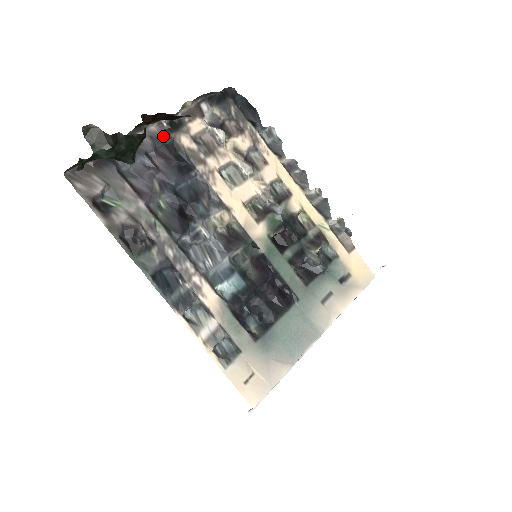
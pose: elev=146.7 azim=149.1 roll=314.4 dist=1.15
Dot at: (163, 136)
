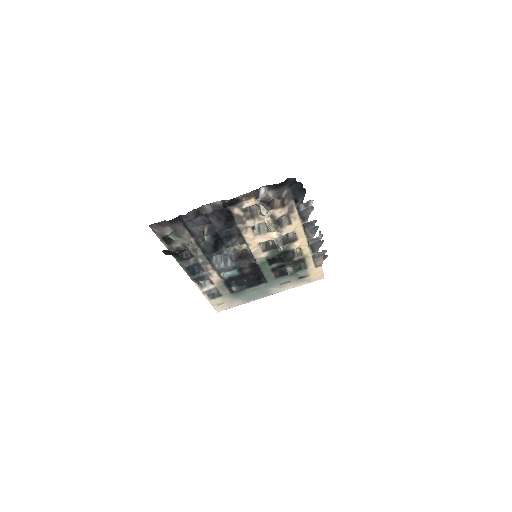
Dot at: (222, 207)
